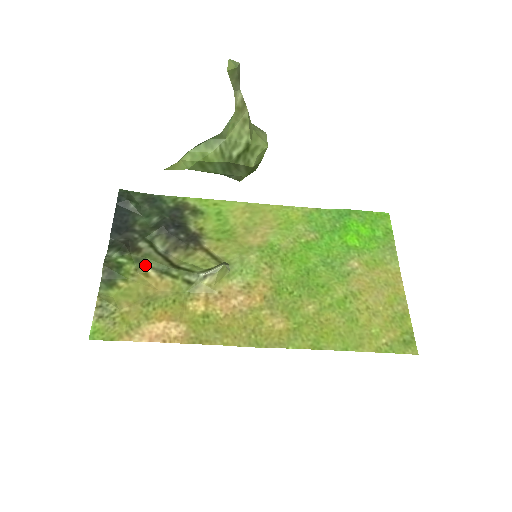
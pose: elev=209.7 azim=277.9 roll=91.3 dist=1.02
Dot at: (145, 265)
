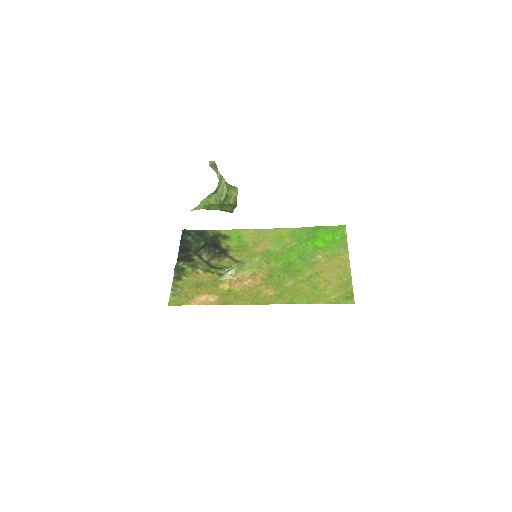
Dot at: (197, 268)
